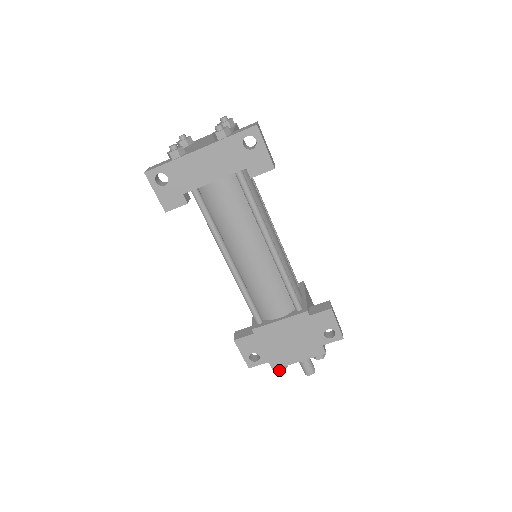
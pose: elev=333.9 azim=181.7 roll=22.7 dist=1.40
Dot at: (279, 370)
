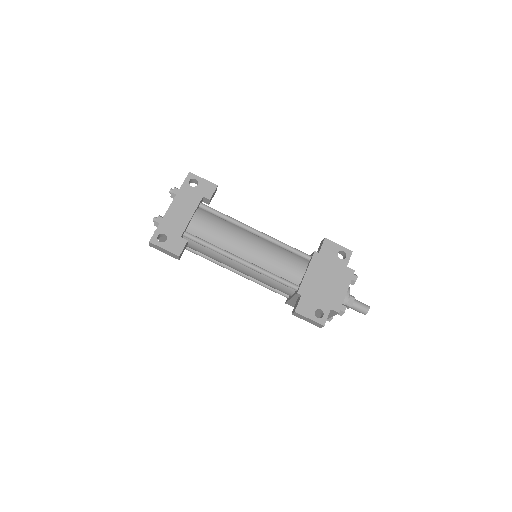
Dot at: (343, 311)
